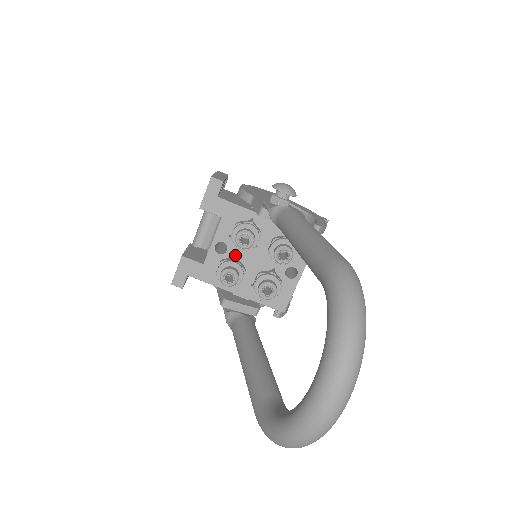
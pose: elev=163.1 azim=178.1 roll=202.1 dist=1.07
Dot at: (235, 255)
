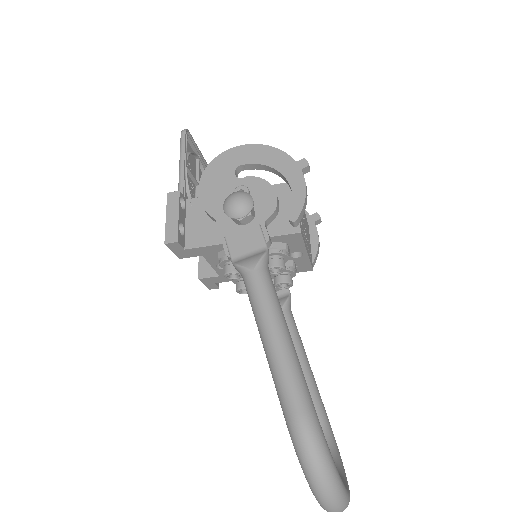
Dot at: occluded
